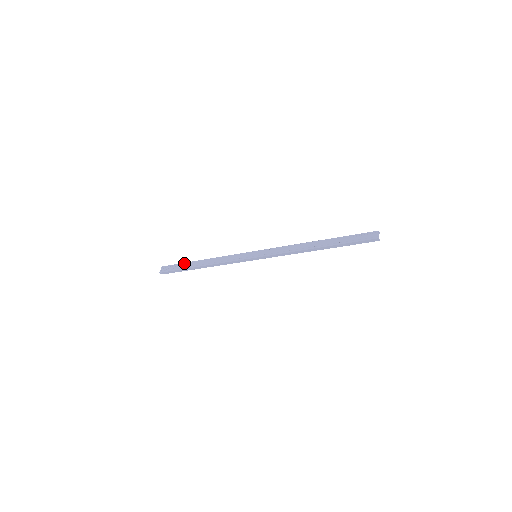
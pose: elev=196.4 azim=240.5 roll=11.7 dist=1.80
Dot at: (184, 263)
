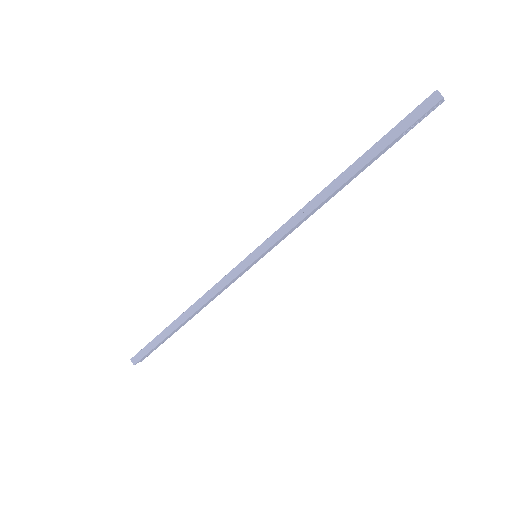
Dot at: occluded
